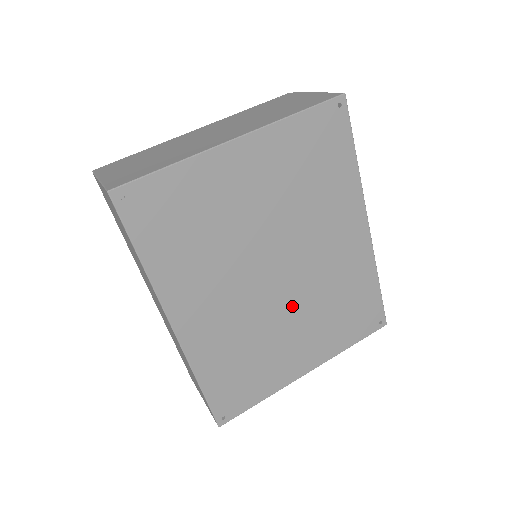
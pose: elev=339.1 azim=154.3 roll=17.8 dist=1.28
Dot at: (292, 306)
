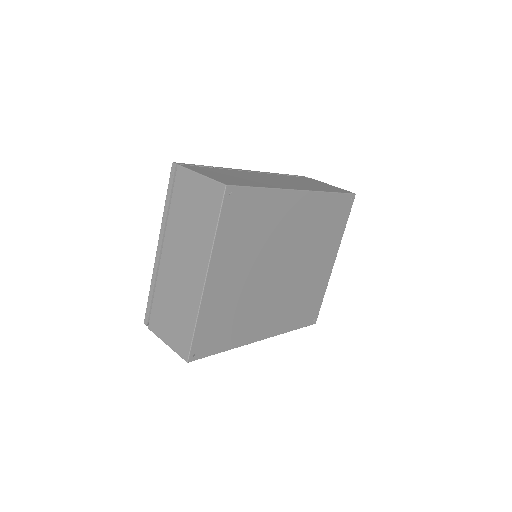
Dot at: (301, 264)
